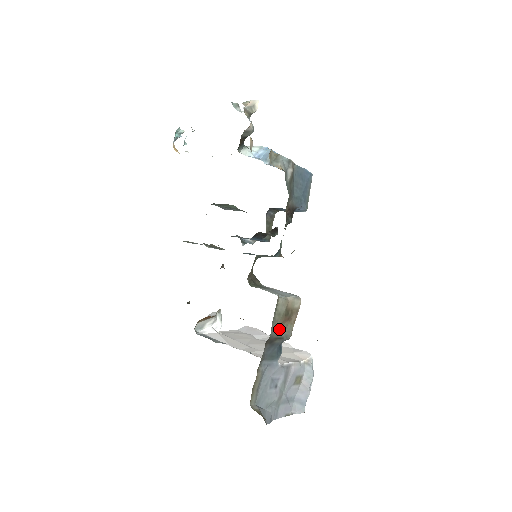
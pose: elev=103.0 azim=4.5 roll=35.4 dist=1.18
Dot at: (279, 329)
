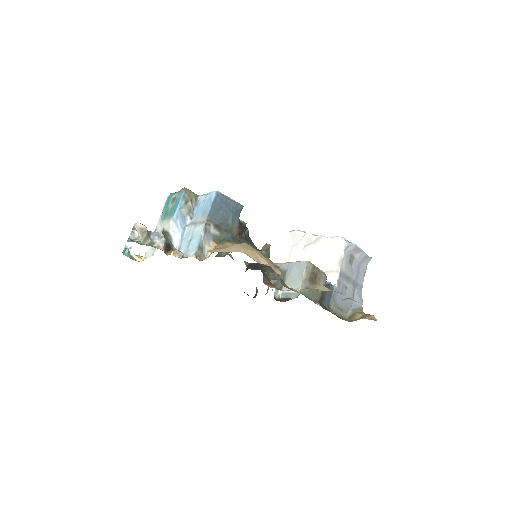
Dot at: occluded
